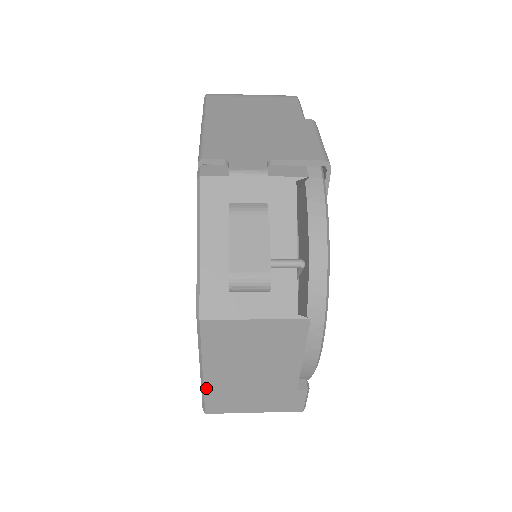
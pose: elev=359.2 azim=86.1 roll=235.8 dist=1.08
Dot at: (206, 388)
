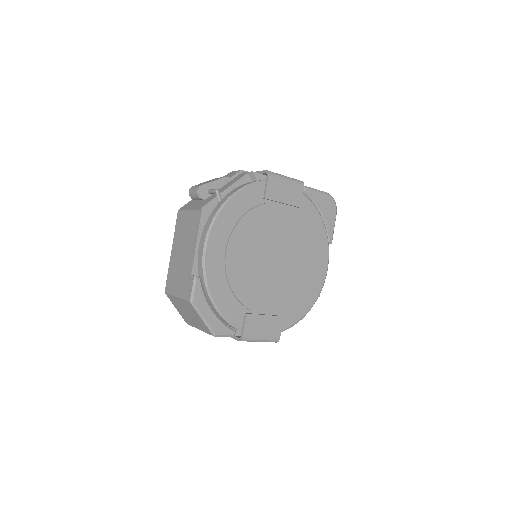
Dot at: (170, 266)
